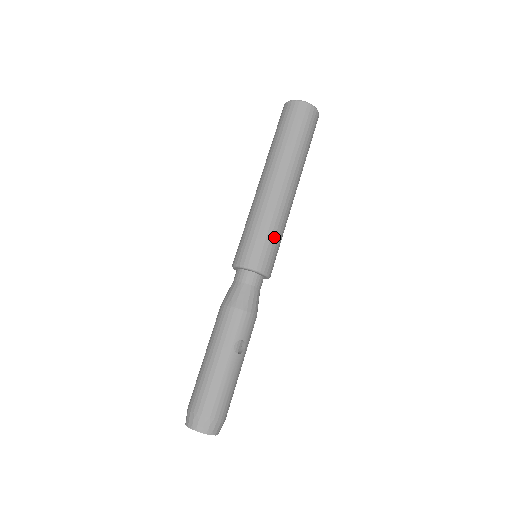
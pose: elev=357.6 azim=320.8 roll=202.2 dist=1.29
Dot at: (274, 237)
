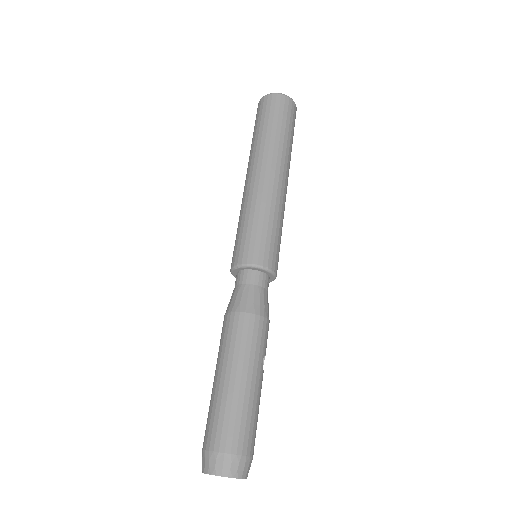
Dot at: occluded
